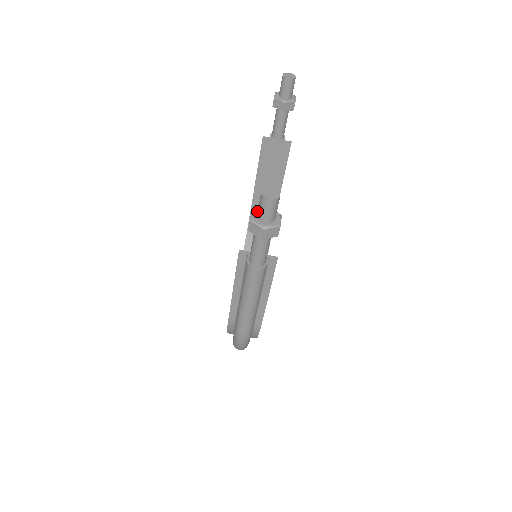
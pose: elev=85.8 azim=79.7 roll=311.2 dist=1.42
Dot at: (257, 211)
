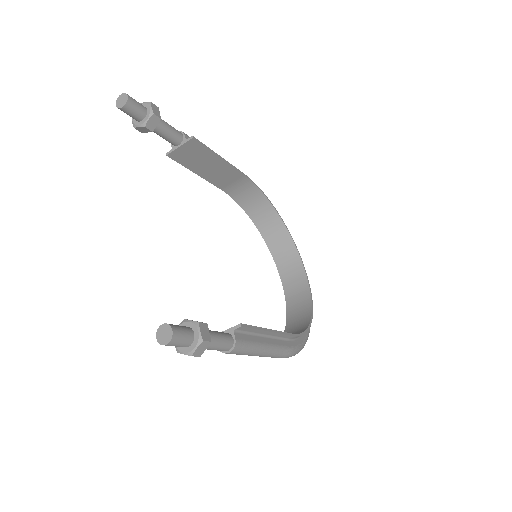
Dot at: occluded
